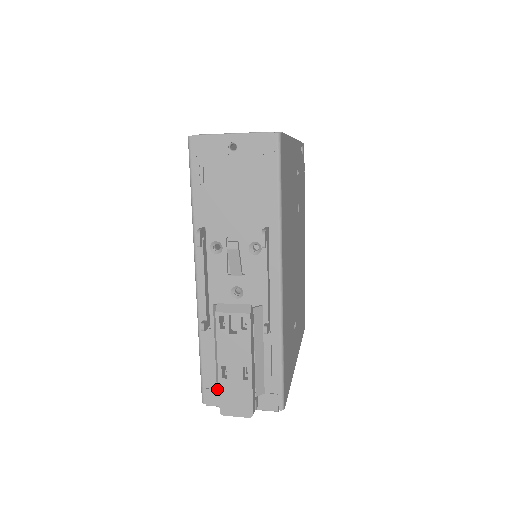
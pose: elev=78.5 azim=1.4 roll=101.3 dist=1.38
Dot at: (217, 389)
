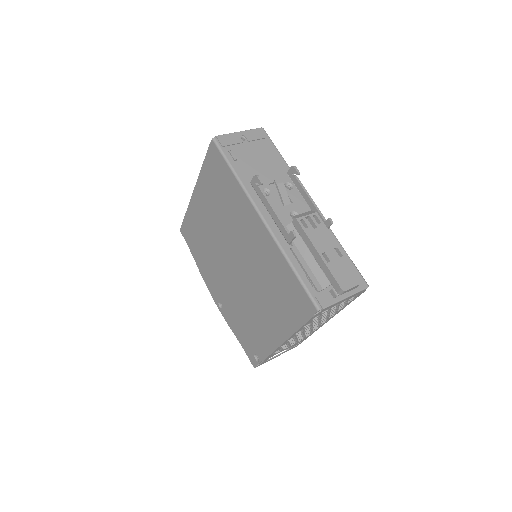
Dot at: (323, 288)
